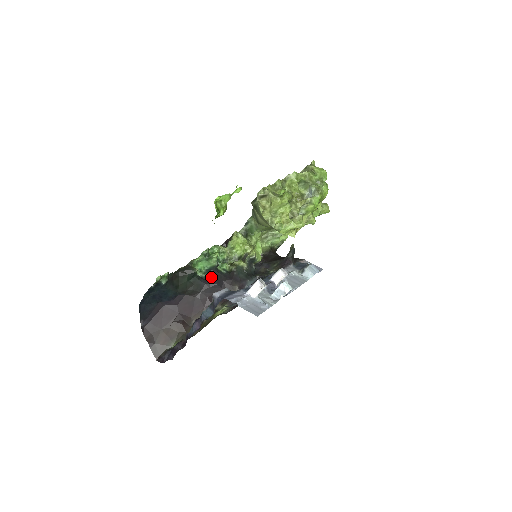
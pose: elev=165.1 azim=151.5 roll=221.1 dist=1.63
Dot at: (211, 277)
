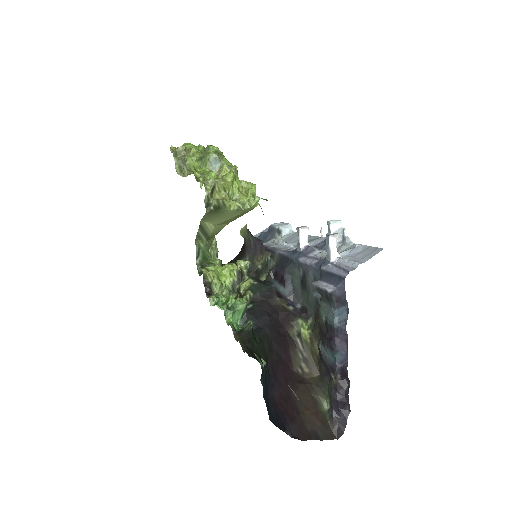
Dot at: (256, 320)
